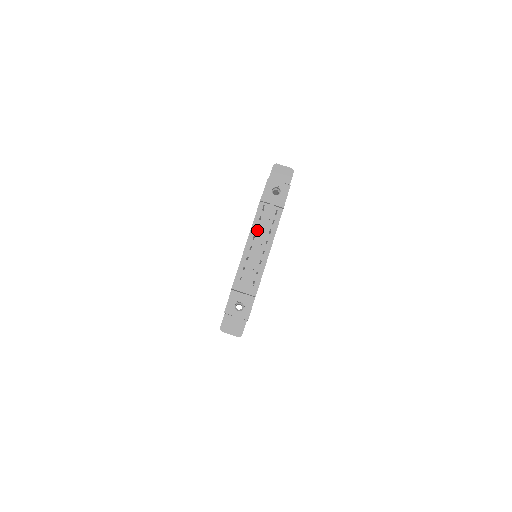
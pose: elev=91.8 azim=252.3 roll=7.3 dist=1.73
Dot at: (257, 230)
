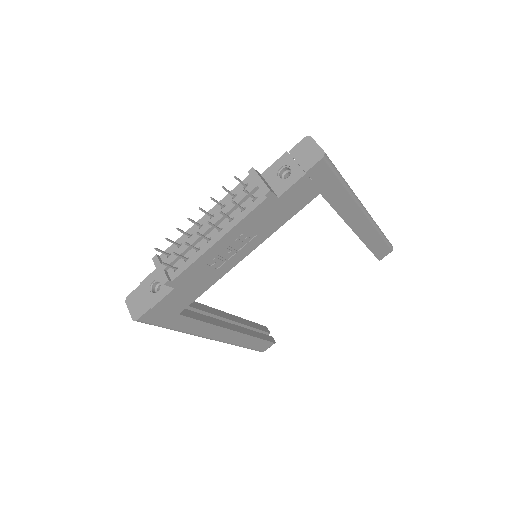
Dot at: (223, 208)
